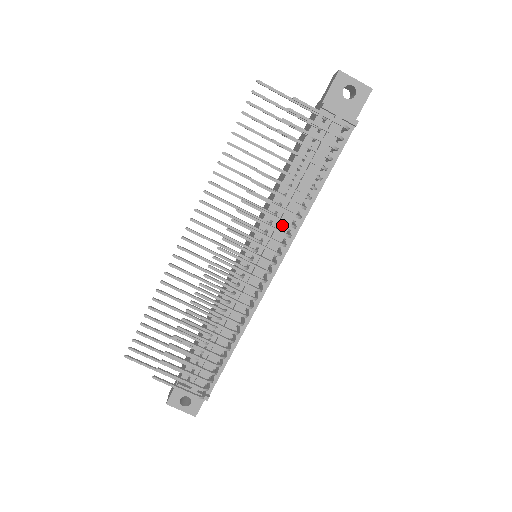
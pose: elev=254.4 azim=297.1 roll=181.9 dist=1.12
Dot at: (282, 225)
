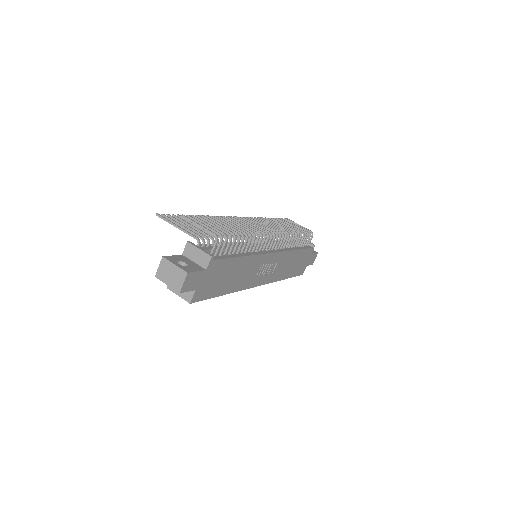
Dot at: occluded
